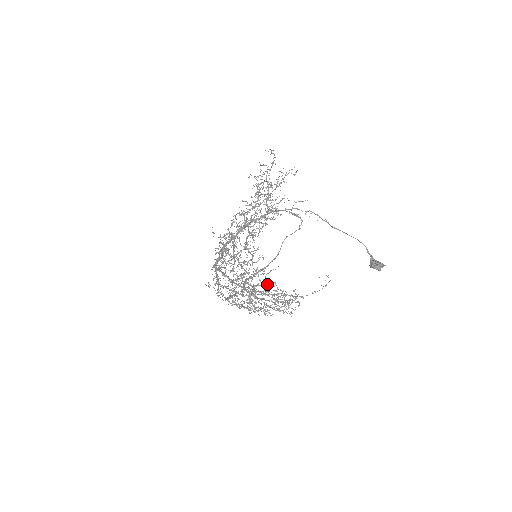
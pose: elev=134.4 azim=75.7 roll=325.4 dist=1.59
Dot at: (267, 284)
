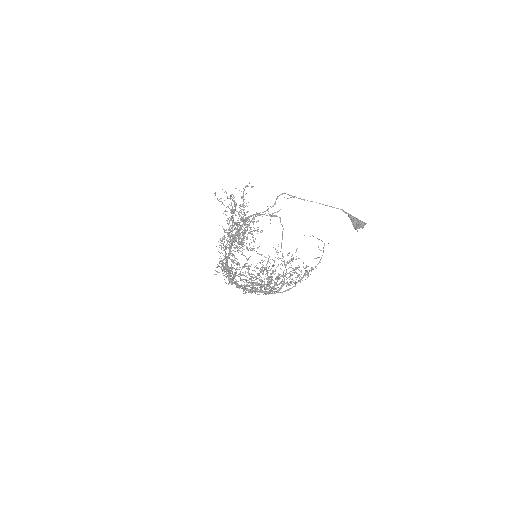
Dot at: (269, 257)
